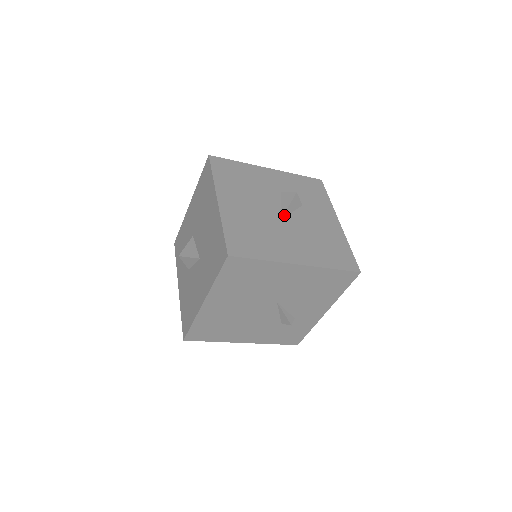
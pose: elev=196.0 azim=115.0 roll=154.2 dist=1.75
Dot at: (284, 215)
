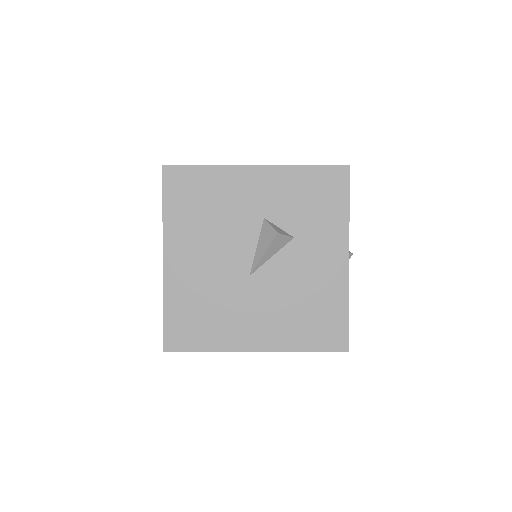
Dot at: (256, 268)
